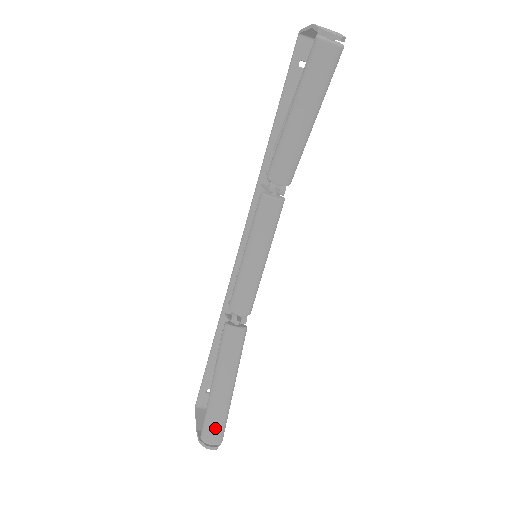
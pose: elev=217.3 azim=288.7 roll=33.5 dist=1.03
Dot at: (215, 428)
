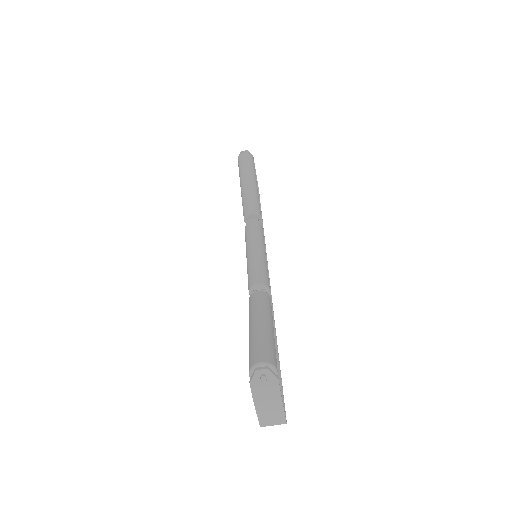
Dot at: (259, 350)
